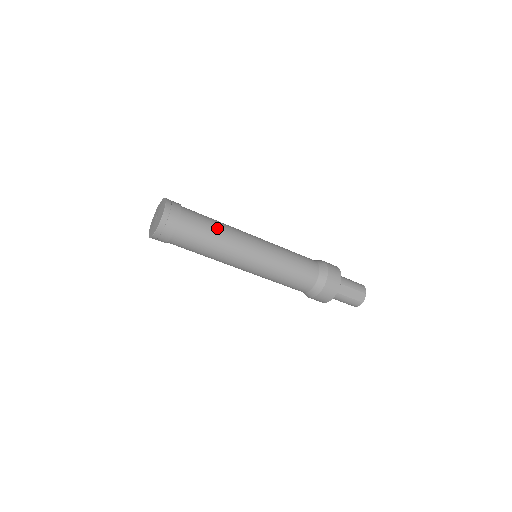
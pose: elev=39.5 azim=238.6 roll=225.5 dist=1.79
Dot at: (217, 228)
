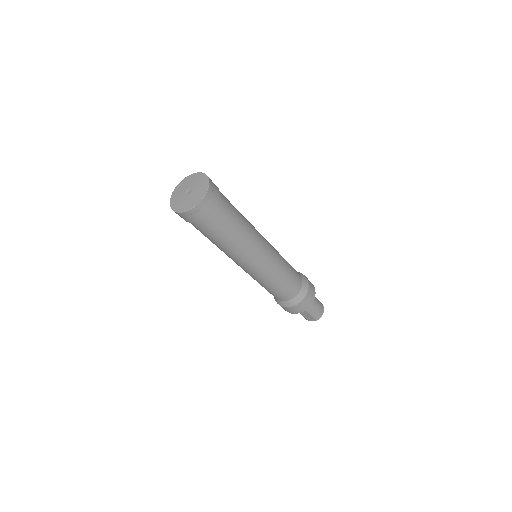
Dot at: (232, 239)
